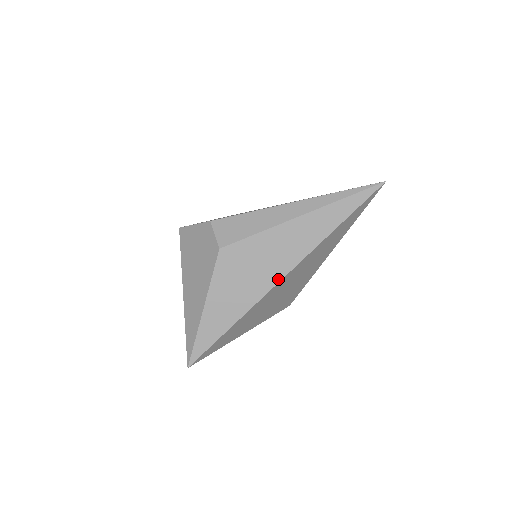
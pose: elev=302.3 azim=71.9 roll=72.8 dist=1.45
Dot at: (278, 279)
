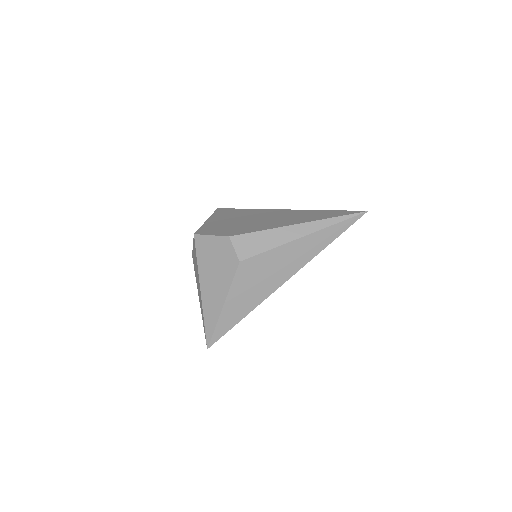
Dot at: (282, 282)
